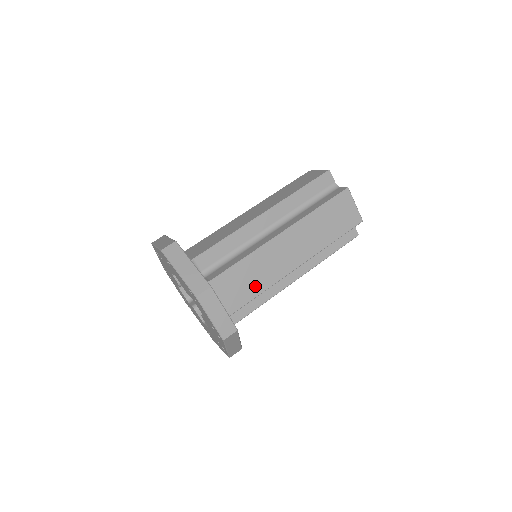
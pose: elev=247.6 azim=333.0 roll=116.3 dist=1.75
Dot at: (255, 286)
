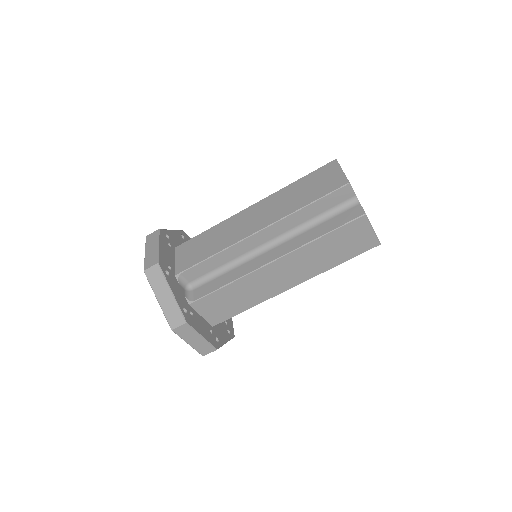
Dot at: (242, 304)
